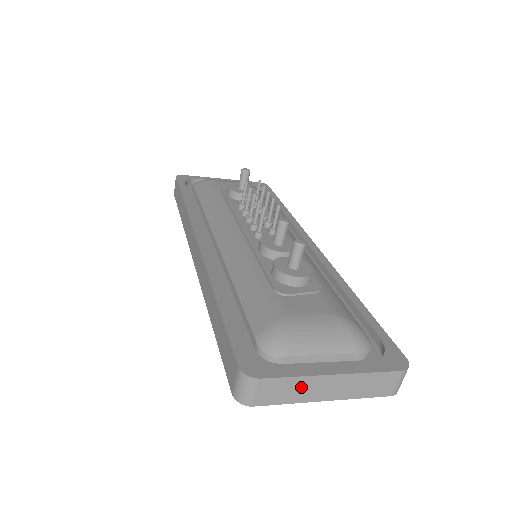
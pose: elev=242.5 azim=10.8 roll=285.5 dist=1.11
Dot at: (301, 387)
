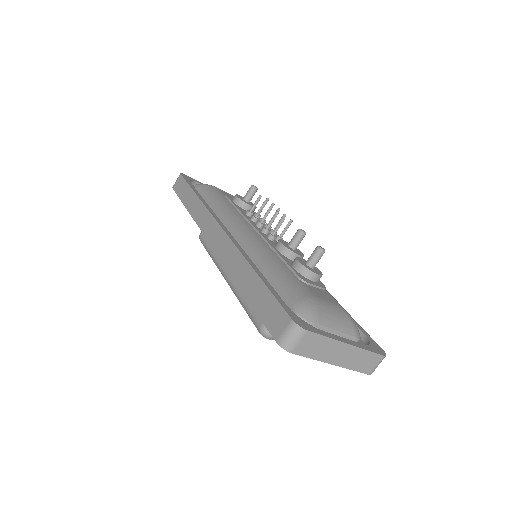
Dot at: (326, 347)
